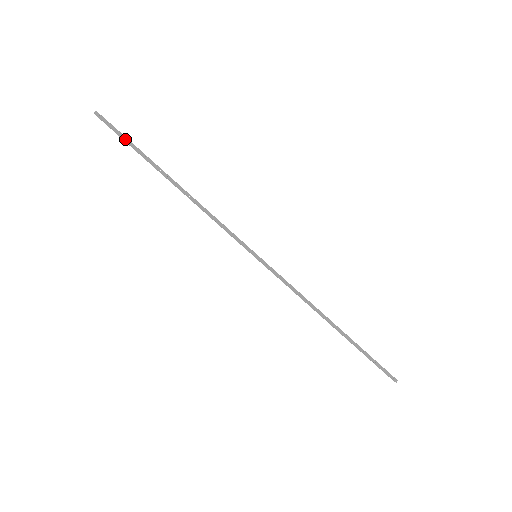
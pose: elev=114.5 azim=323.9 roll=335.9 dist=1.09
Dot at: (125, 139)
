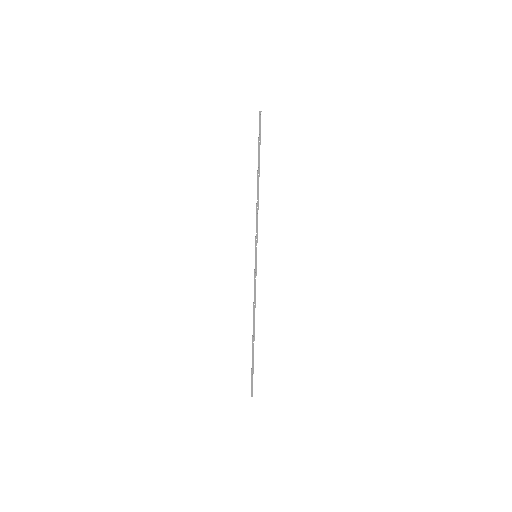
Dot at: (259, 137)
